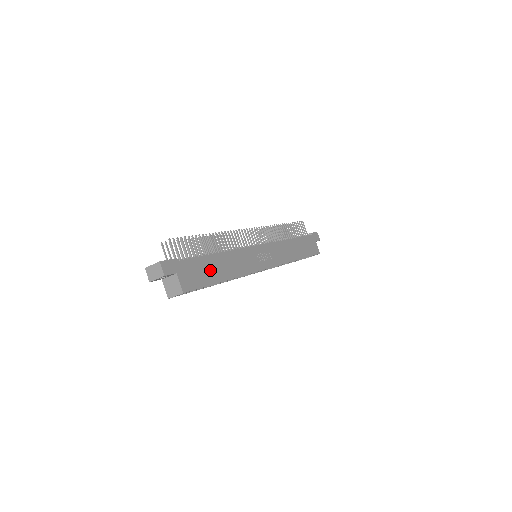
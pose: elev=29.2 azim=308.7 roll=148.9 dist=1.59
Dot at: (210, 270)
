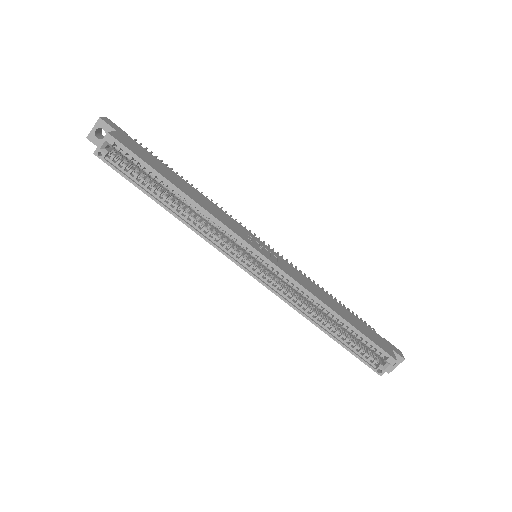
Dot at: (163, 170)
